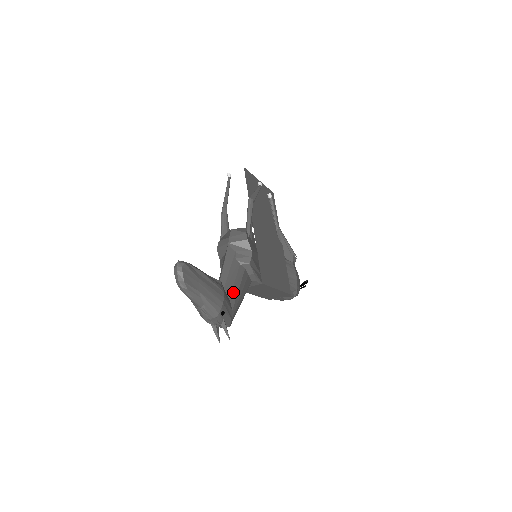
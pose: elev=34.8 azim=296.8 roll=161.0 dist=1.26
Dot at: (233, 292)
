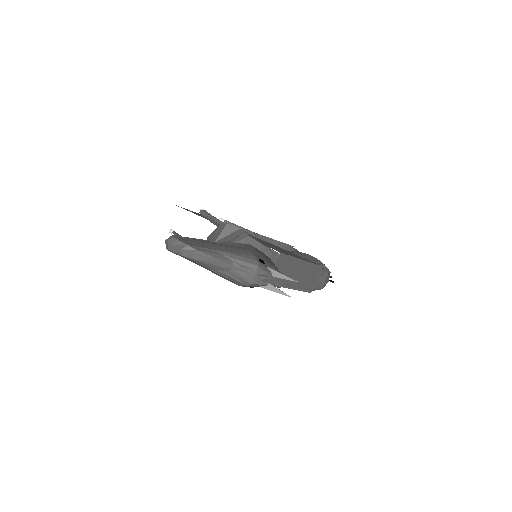
Dot at: occluded
